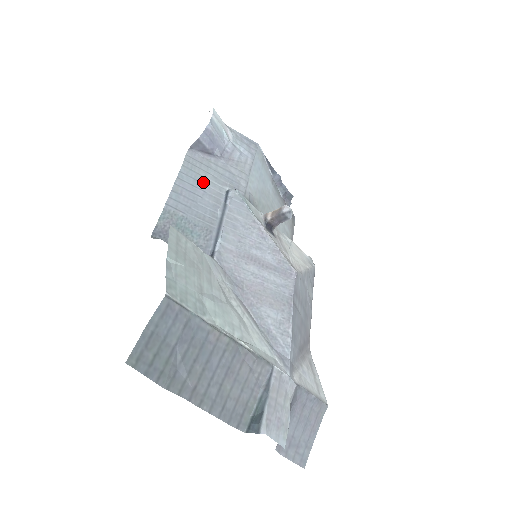
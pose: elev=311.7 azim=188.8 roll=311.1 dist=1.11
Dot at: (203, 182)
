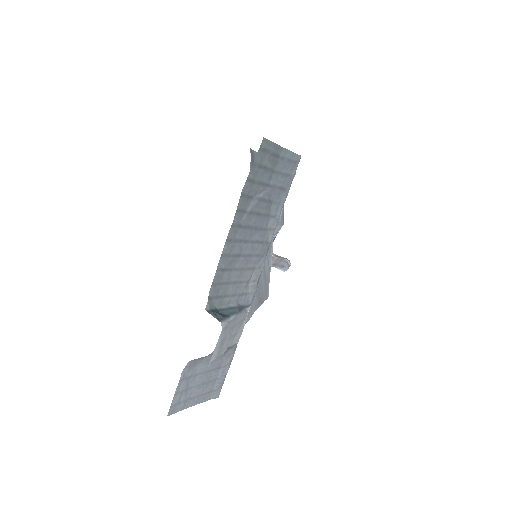
Dot at: occluded
